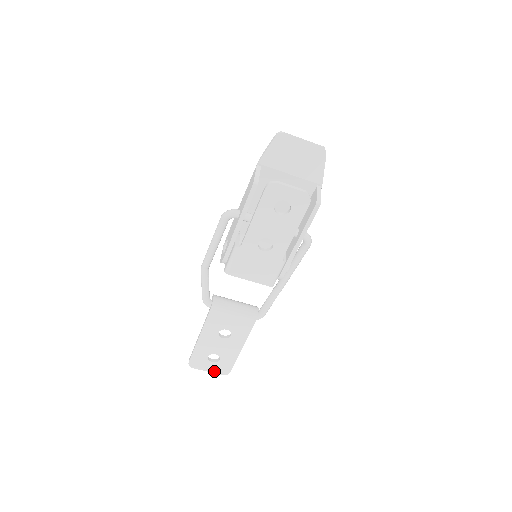
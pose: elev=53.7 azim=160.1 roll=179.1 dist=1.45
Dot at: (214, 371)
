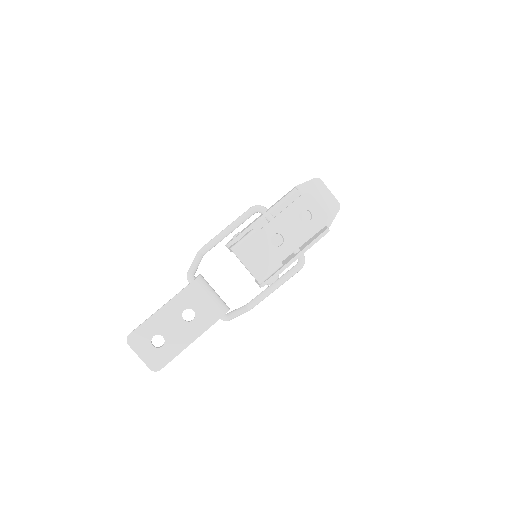
Dot at: (146, 360)
